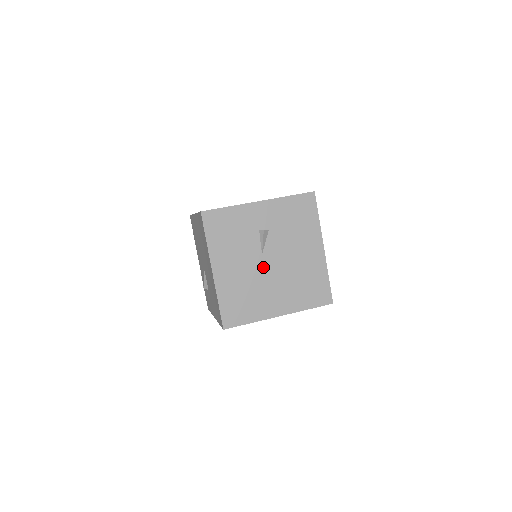
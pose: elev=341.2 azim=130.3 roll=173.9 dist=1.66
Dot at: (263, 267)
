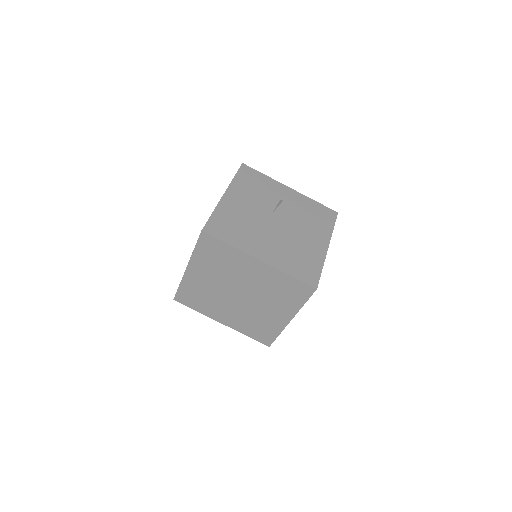
Dot at: (268, 221)
